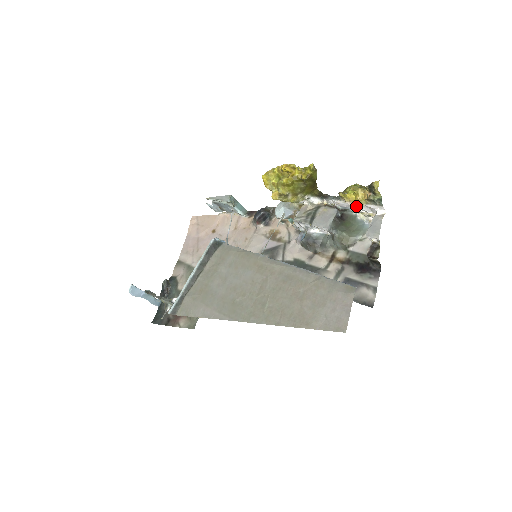
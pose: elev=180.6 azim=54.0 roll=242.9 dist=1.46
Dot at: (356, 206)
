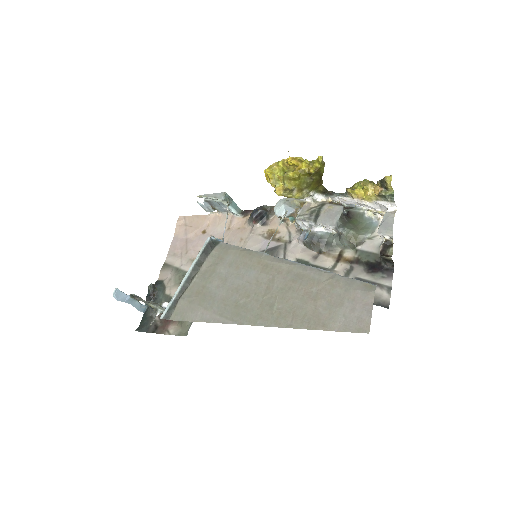
Dot at: (365, 203)
